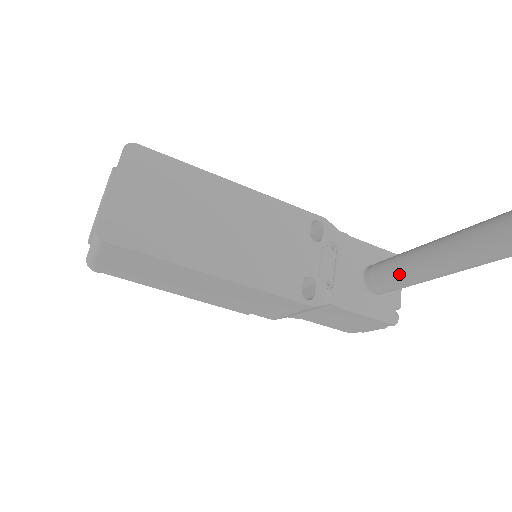
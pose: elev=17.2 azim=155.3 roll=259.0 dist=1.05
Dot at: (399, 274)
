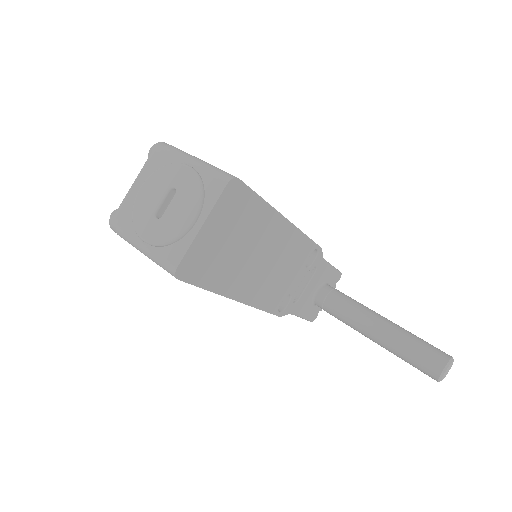
Dot at: (346, 319)
